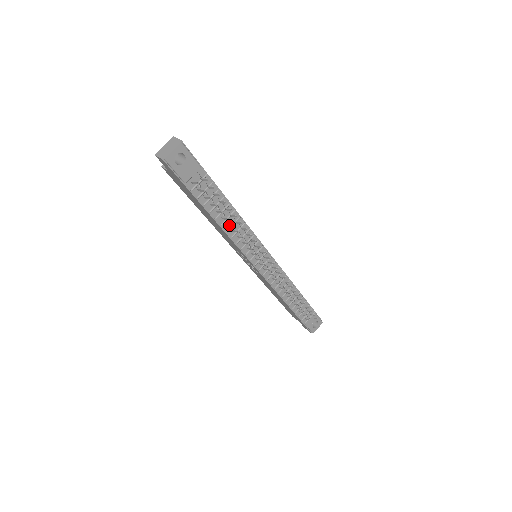
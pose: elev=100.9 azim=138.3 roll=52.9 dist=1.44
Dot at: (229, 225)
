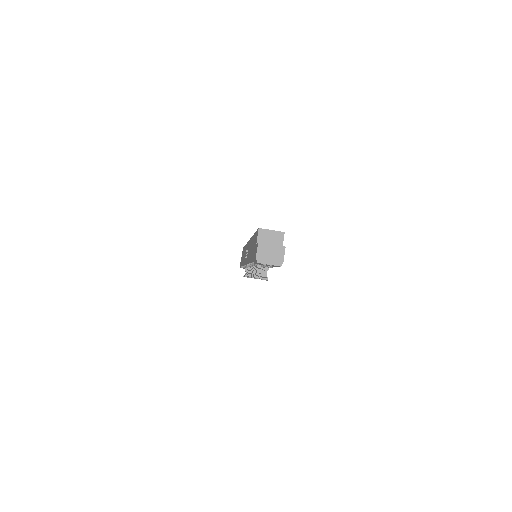
Dot at: (255, 267)
